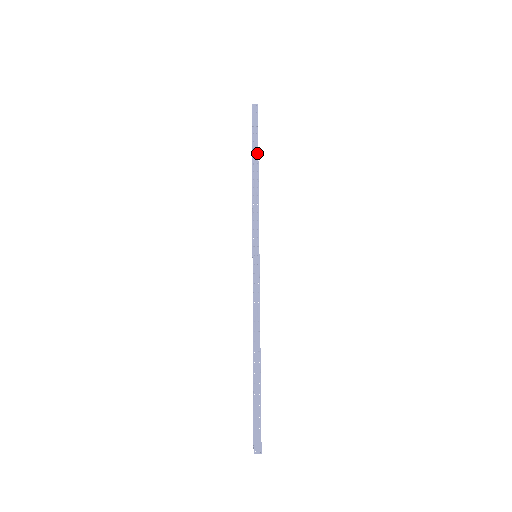
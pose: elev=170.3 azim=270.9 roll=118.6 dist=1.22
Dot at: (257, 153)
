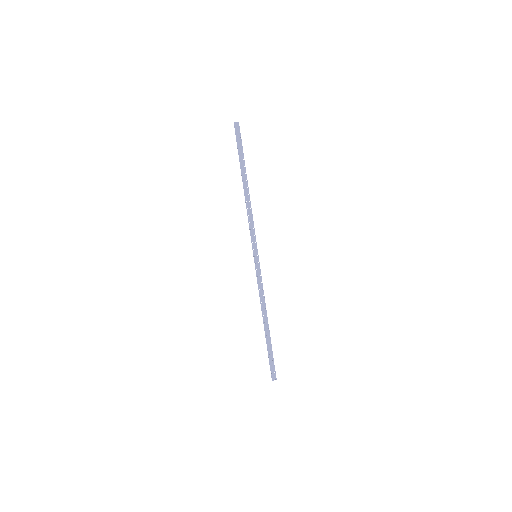
Dot at: (245, 170)
